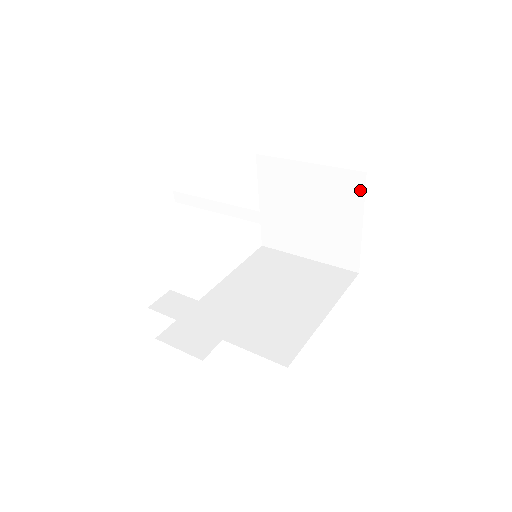
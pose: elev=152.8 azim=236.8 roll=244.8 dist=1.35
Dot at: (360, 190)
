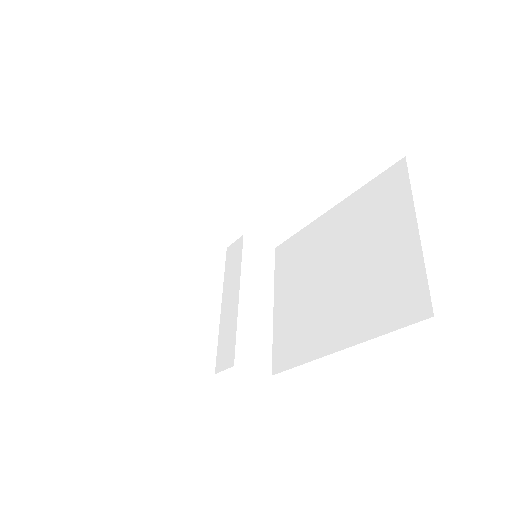
Dot at: occluded
